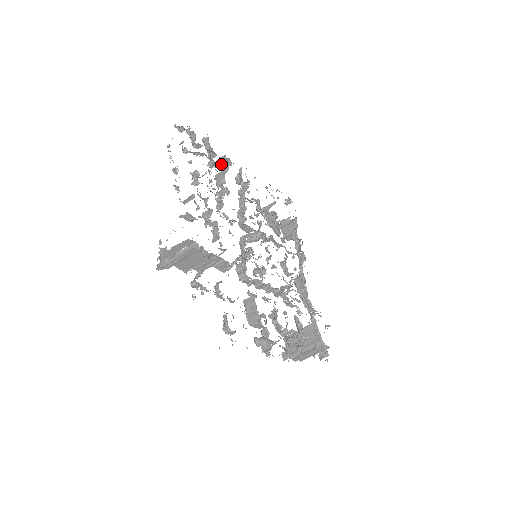
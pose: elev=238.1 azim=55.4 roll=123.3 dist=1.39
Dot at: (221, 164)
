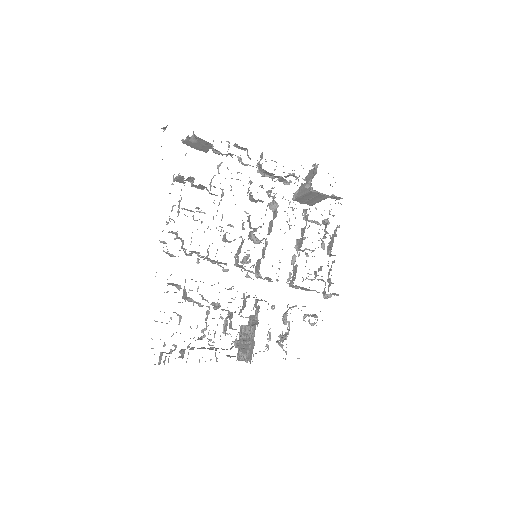
Dot at: occluded
